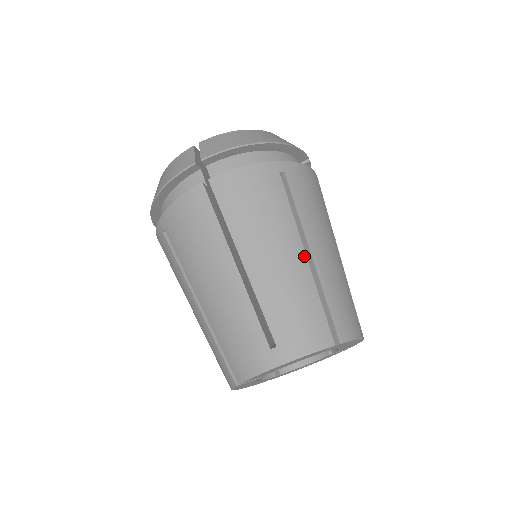
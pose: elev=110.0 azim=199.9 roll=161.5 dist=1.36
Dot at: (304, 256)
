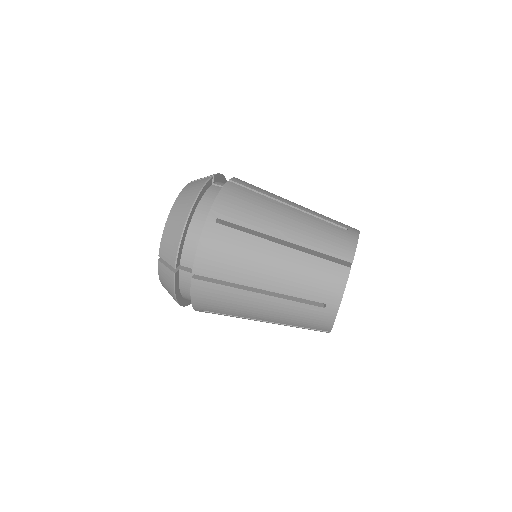
Dot at: (283, 247)
